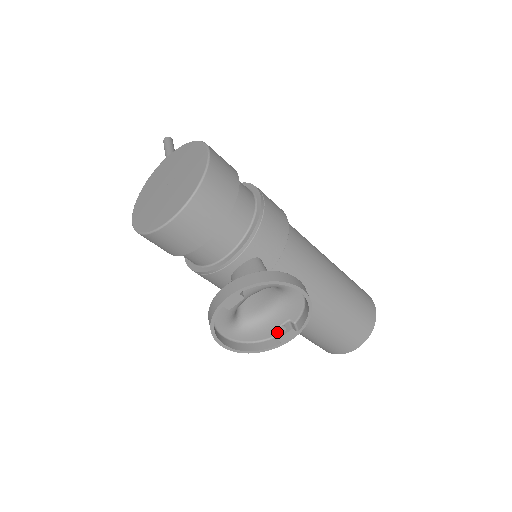
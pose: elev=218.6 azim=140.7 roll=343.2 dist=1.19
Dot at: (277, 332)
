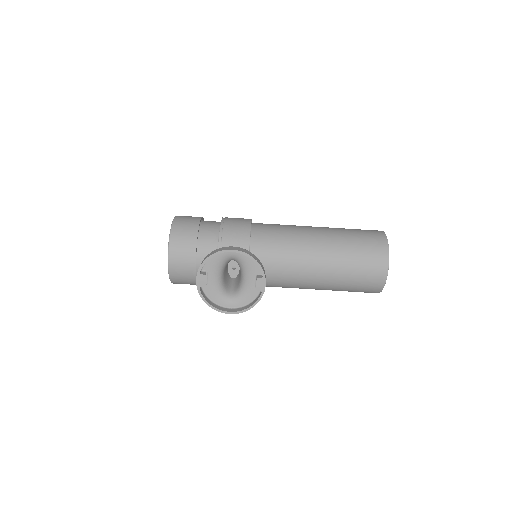
Dot at: (256, 287)
